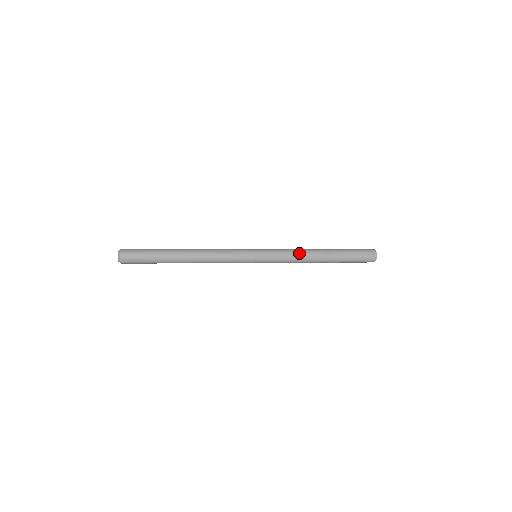
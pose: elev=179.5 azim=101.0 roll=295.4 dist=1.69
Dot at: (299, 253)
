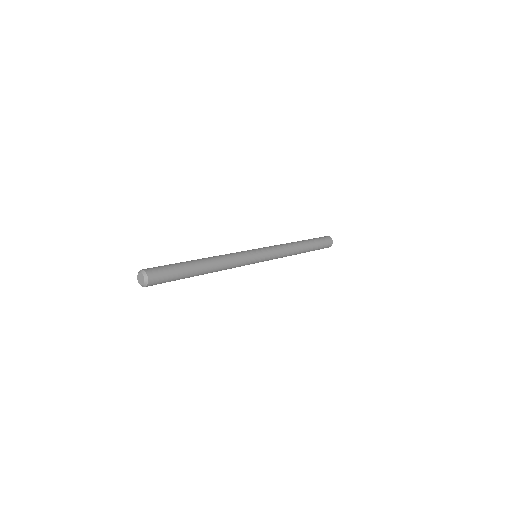
Dot at: (286, 245)
